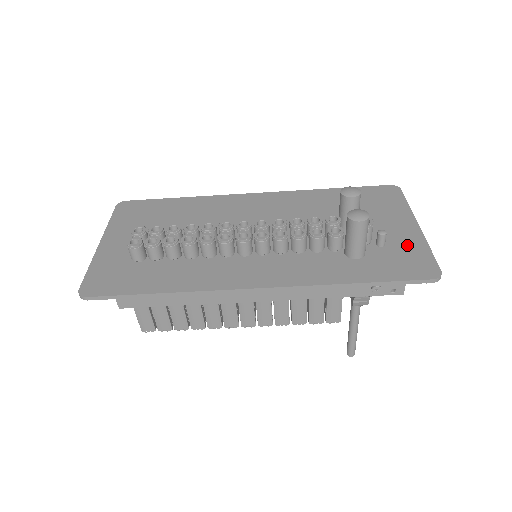
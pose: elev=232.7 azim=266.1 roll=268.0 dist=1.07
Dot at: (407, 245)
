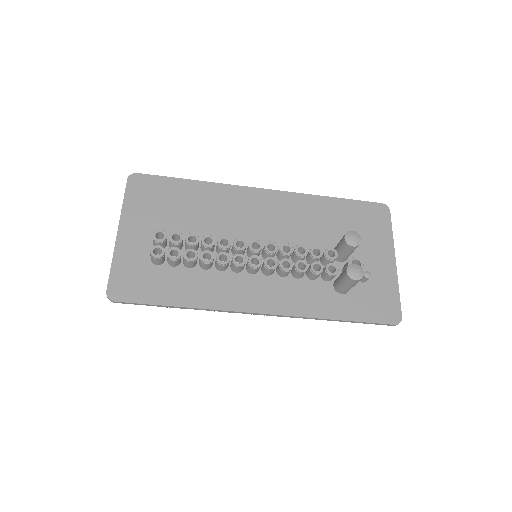
Dot at: (383, 284)
